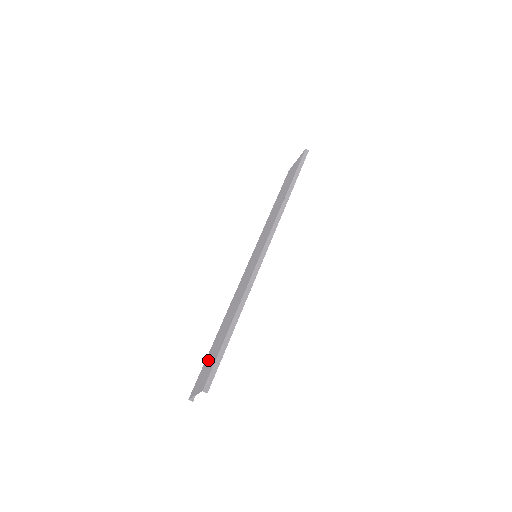
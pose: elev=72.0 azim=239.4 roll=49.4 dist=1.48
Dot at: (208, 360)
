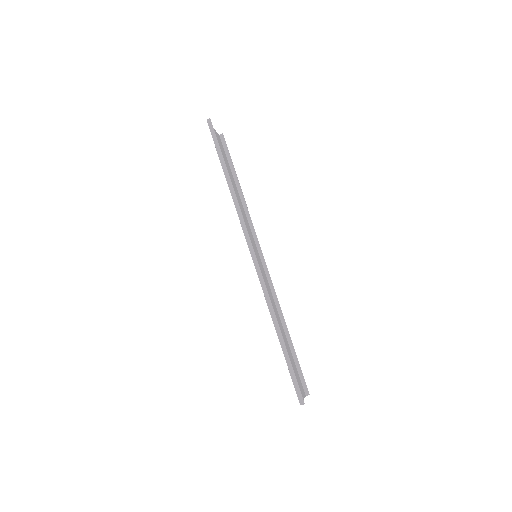
Dot at: (292, 365)
